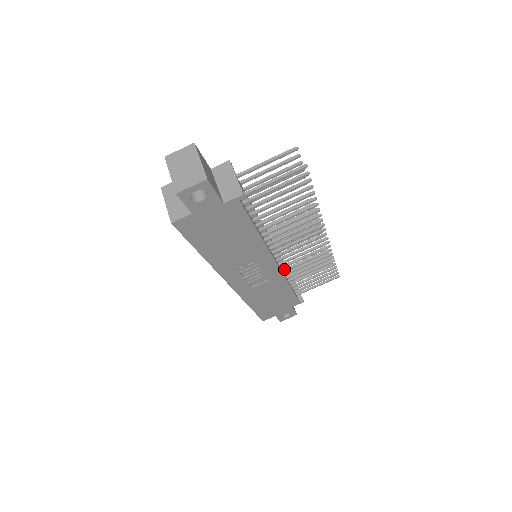
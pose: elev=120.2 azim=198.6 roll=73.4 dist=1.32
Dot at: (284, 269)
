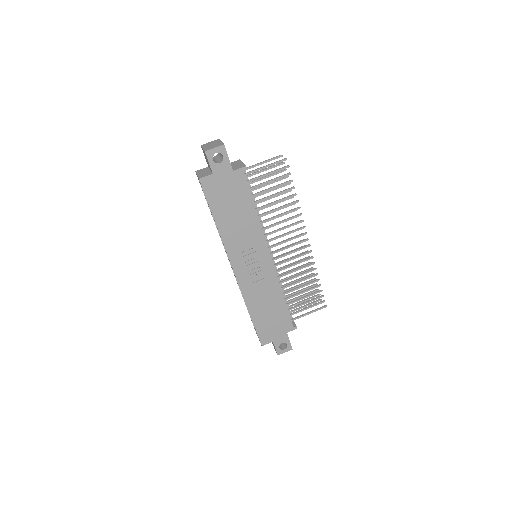
Dot at: (278, 276)
